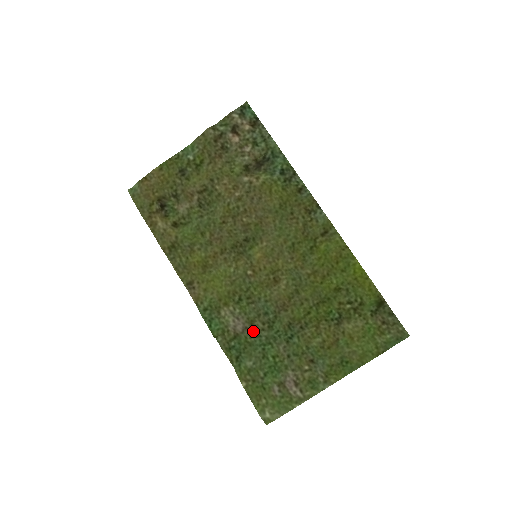
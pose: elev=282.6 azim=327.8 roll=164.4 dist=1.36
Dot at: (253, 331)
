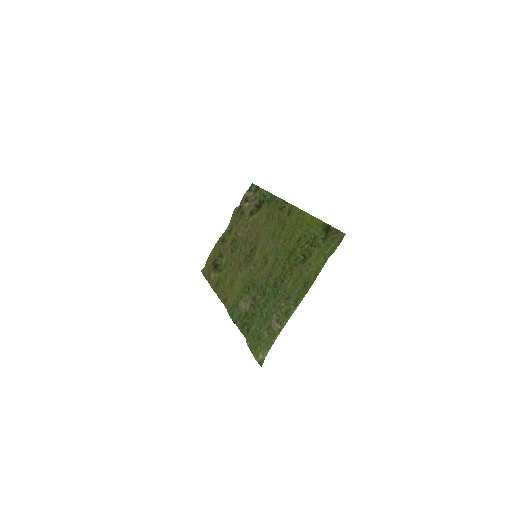
Dot at: (255, 304)
